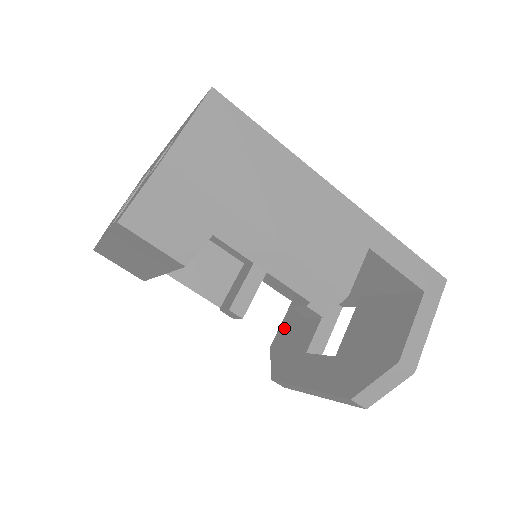
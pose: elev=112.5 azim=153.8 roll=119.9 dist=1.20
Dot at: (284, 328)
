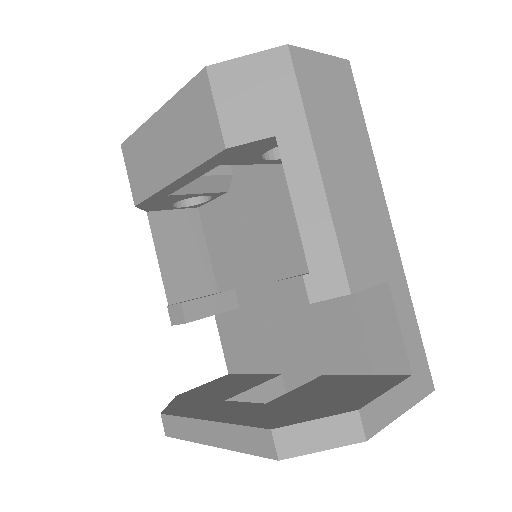
Dot at: (206, 386)
